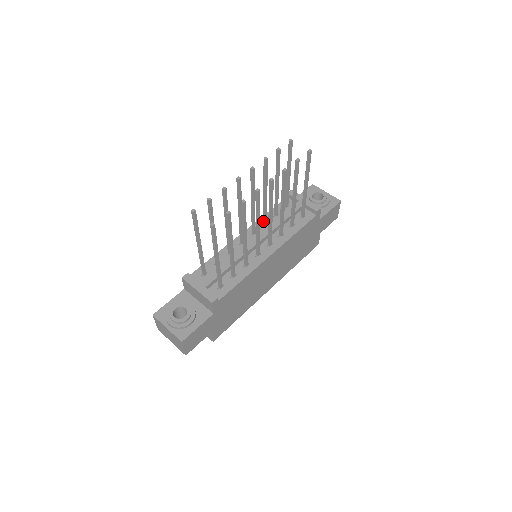
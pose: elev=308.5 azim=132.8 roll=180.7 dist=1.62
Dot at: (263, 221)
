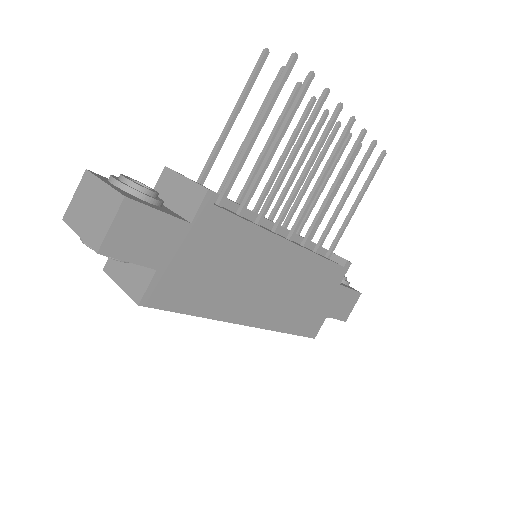
Dot at: occluded
